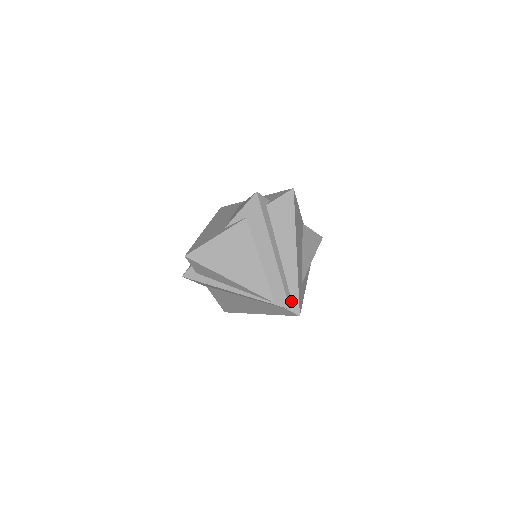
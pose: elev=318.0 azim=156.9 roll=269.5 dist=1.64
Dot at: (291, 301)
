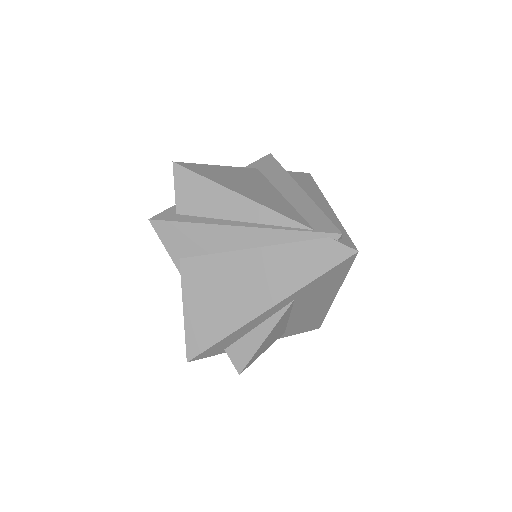
Dot at: occluded
